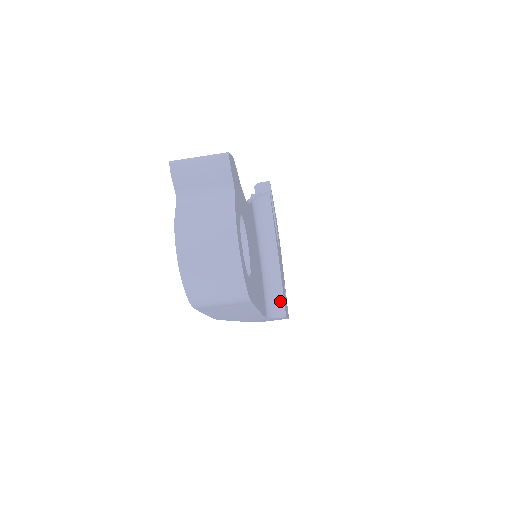
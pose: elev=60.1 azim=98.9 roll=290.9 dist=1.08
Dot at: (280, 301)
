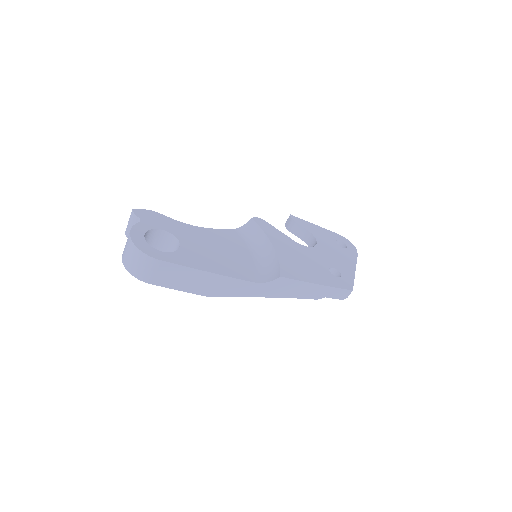
Dot at: (277, 270)
